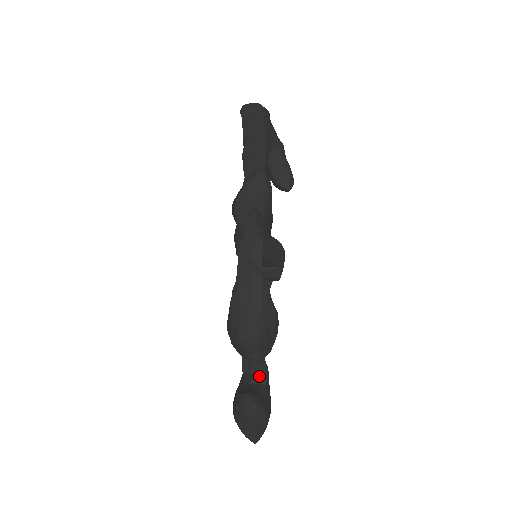
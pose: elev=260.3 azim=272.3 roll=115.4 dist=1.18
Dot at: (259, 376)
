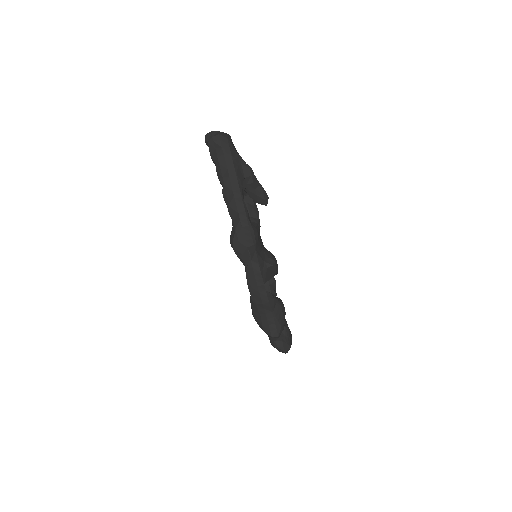
Dot at: occluded
